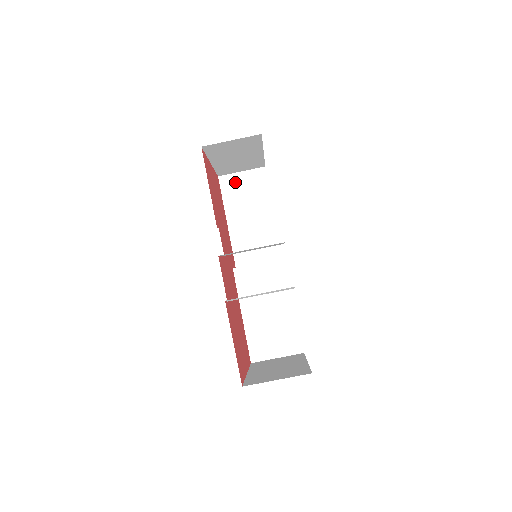
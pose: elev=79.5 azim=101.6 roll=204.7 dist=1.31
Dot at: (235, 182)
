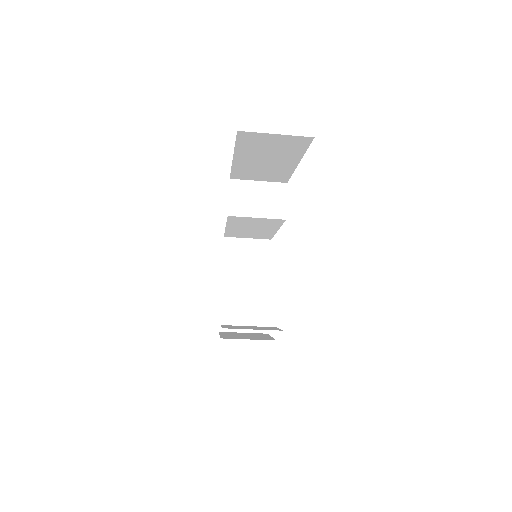
Dot at: (261, 139)
